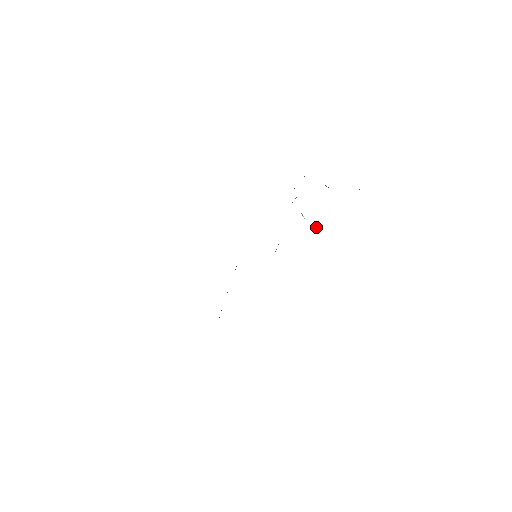
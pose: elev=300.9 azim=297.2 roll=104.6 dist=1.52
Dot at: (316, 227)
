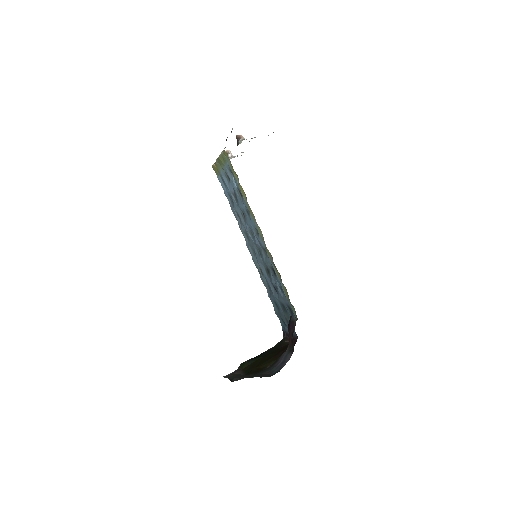
Dot at: (228, 151)
